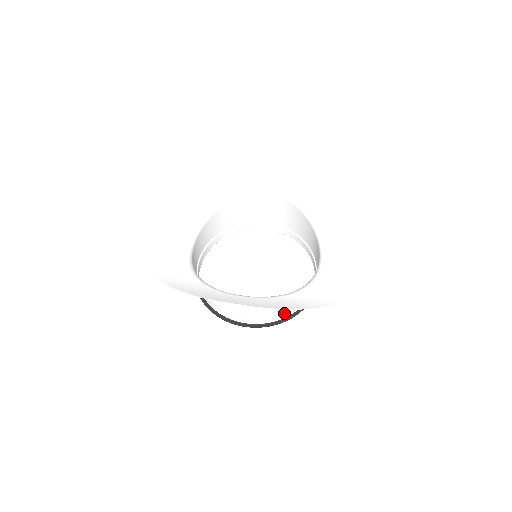
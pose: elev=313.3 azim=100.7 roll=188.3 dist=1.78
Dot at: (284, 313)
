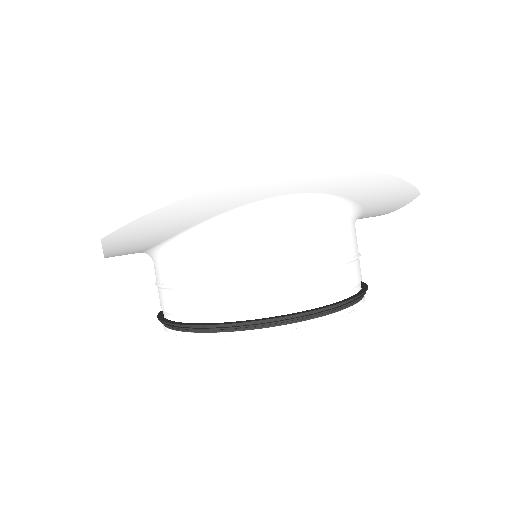
Dot at: (351, 275)
